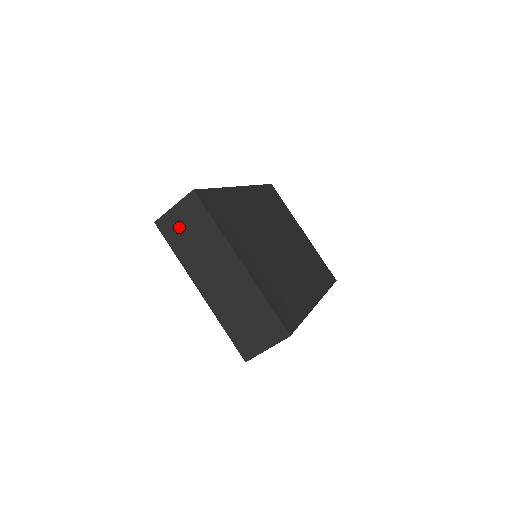
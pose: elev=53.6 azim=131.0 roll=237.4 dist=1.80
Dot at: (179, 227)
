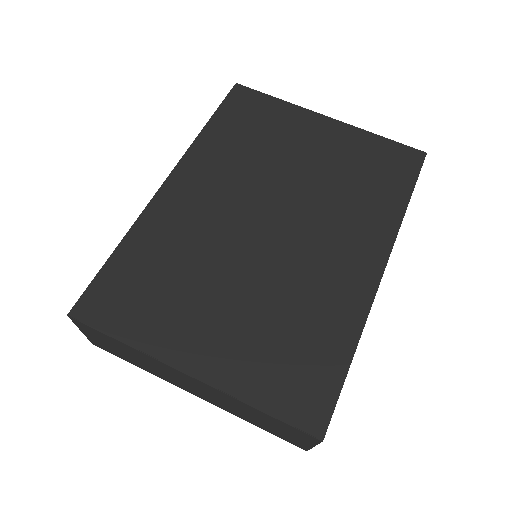
Dot at: (108, 347)
